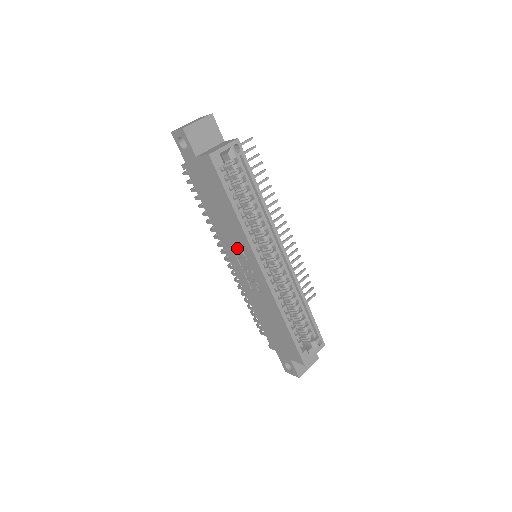
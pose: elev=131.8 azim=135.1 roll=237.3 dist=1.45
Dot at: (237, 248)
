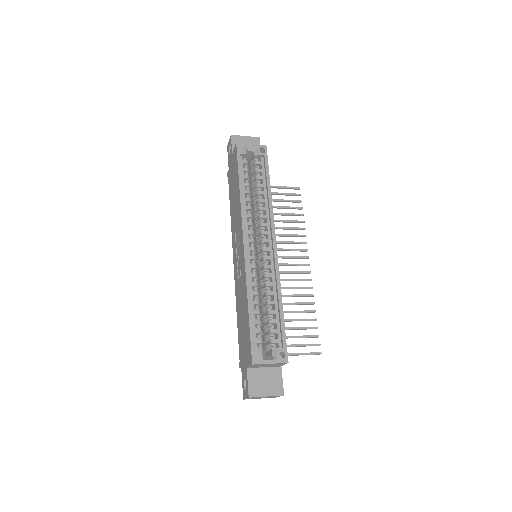
Dot at: (237, 233)
